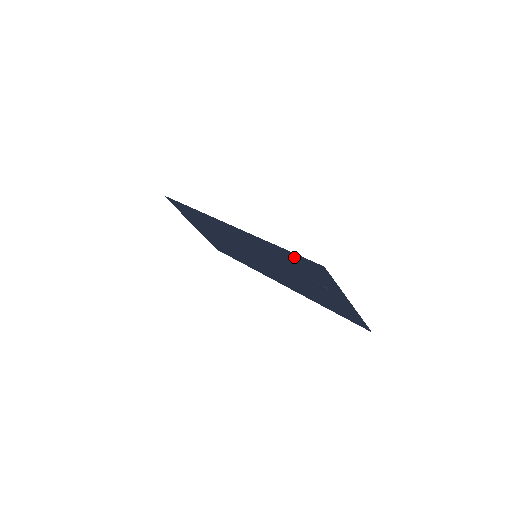
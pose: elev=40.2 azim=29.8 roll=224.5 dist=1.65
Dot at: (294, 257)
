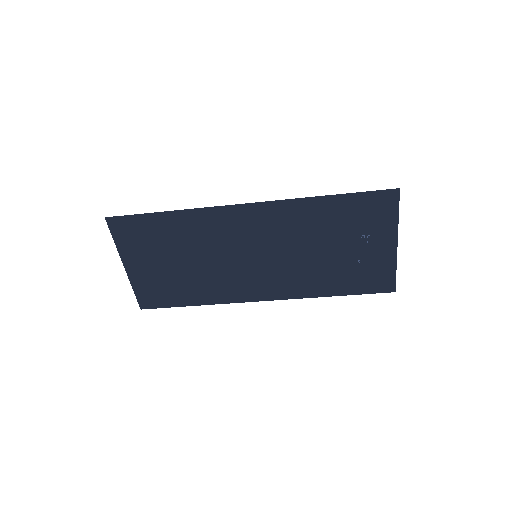
Dot at: (352, 202)
